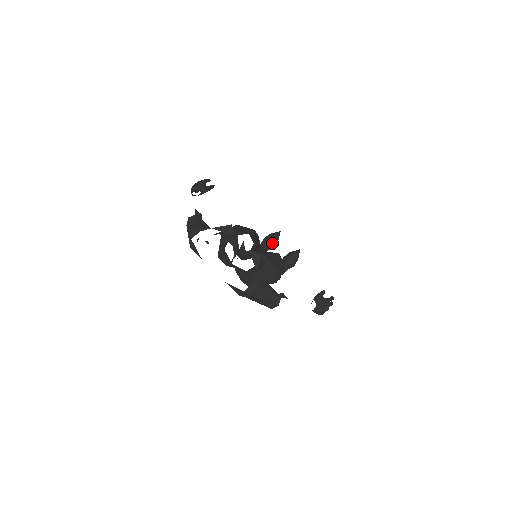
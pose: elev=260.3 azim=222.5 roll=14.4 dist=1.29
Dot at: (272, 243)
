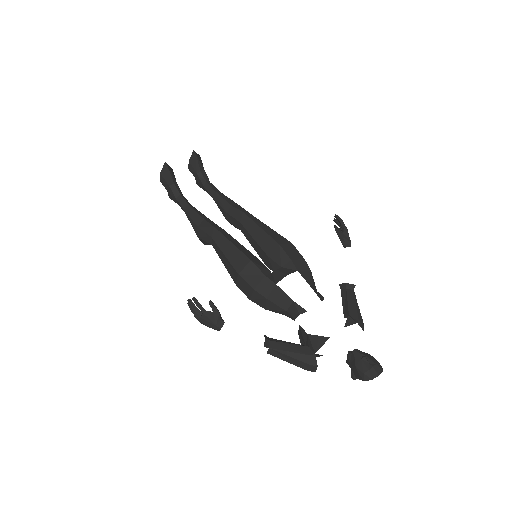
Dot at: (174, 179)
